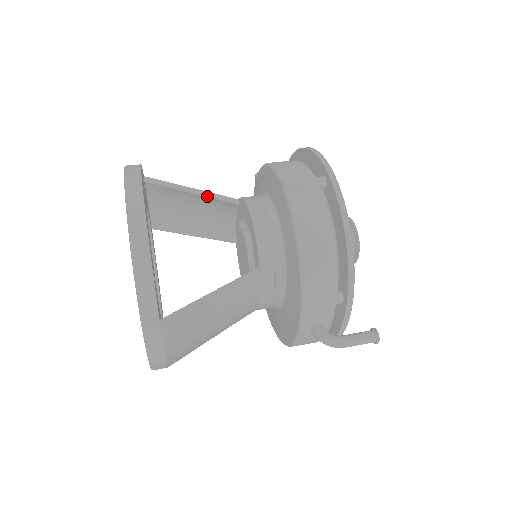
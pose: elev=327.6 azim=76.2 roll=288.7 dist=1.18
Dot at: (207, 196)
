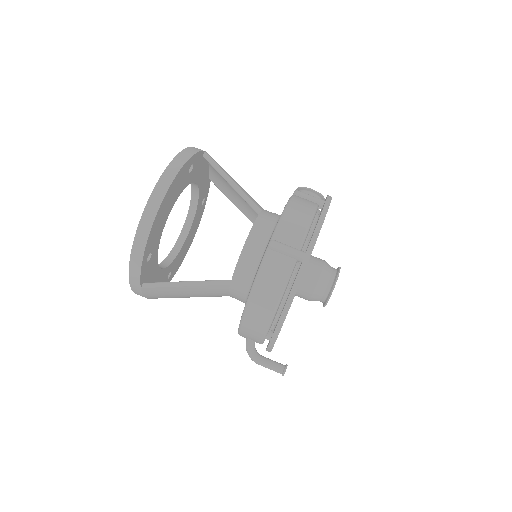
Dot at: (240, 195)
